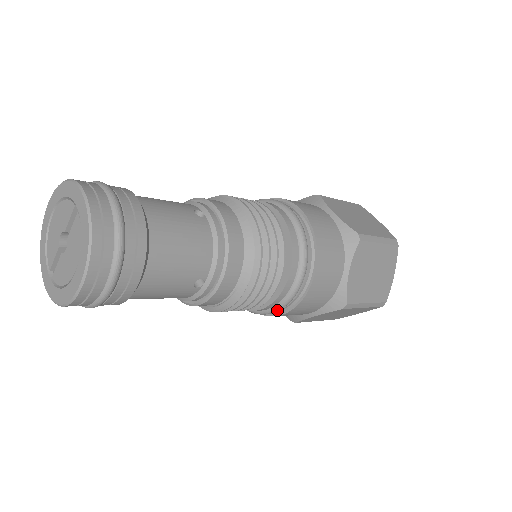
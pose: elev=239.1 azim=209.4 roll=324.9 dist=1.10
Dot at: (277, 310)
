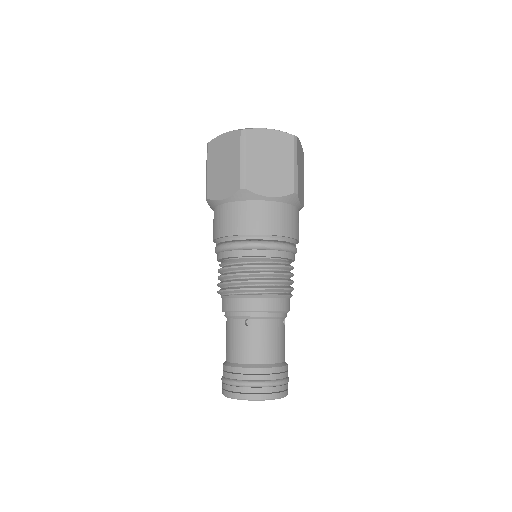
Dot at: occluded
